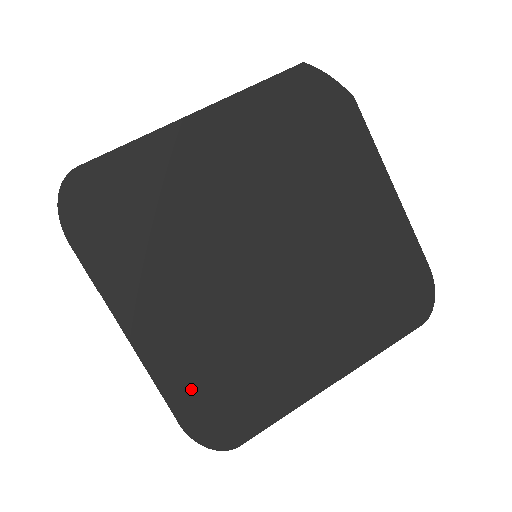
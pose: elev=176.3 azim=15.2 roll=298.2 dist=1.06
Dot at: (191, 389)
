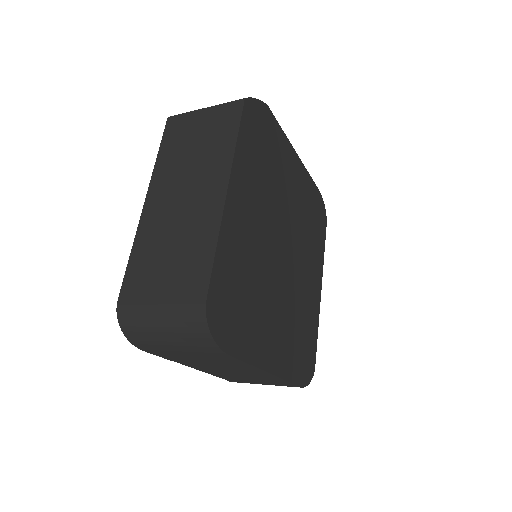
Dot at: (295, 364)
